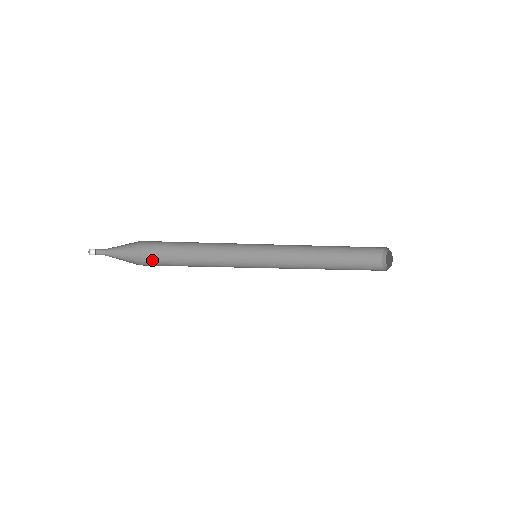
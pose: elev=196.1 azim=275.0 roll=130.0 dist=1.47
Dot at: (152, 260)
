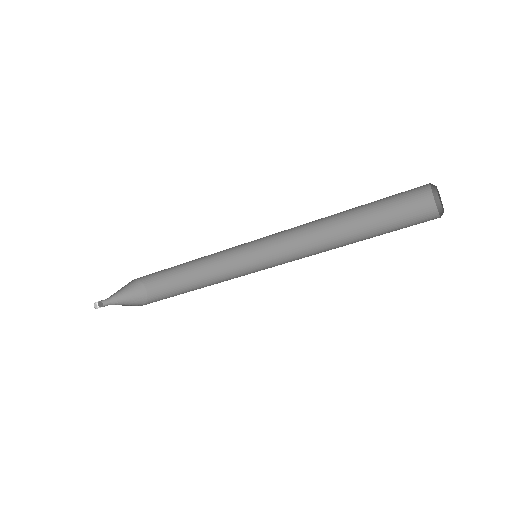
Dot at: (156, 289)
